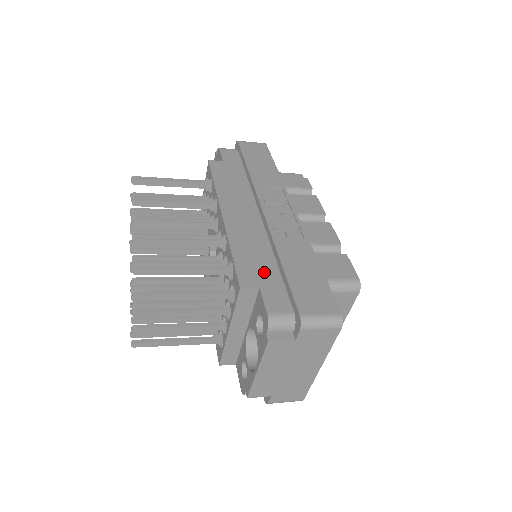
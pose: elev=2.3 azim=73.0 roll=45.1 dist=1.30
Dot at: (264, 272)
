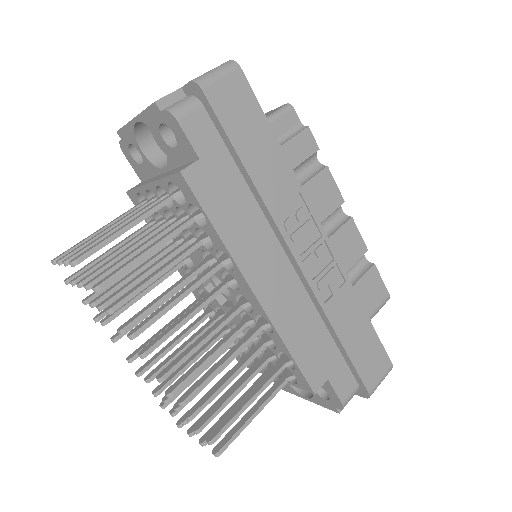
Dot at: (324, 356)
